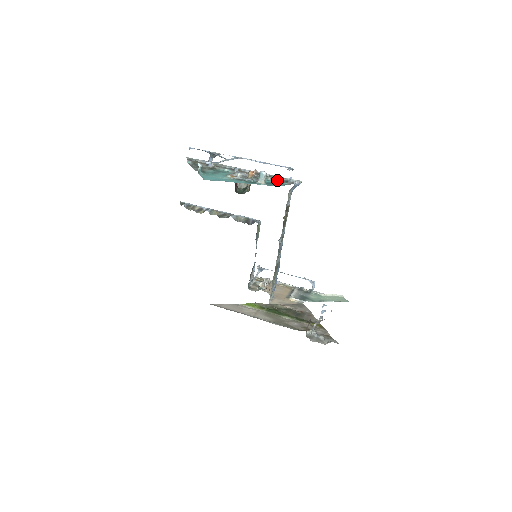
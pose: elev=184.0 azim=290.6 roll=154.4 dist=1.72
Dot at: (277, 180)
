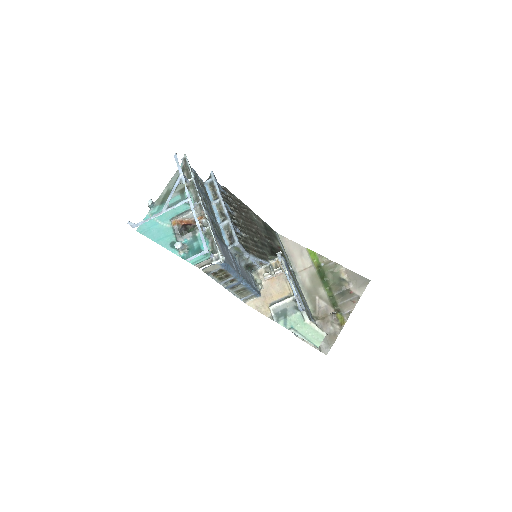
Dot at: (210, 244)
